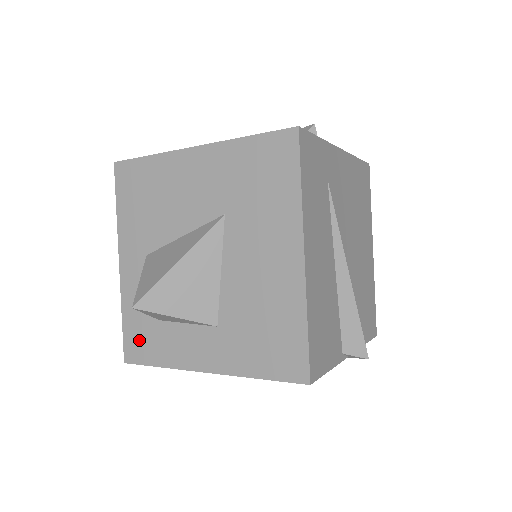
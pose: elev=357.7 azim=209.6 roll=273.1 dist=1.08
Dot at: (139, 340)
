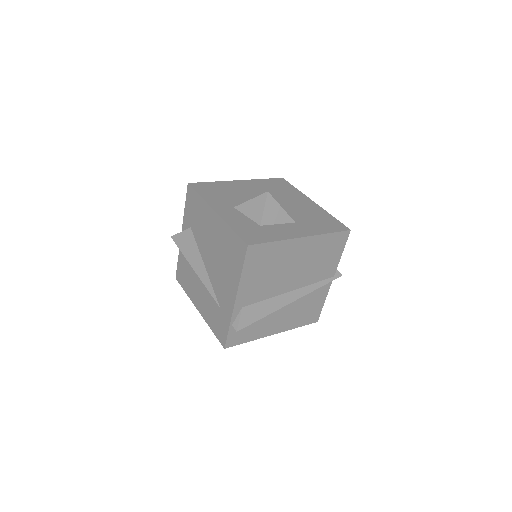
Dot at: (252, 235)
